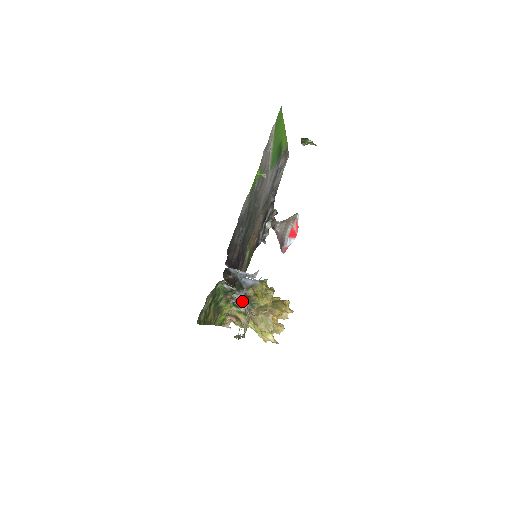
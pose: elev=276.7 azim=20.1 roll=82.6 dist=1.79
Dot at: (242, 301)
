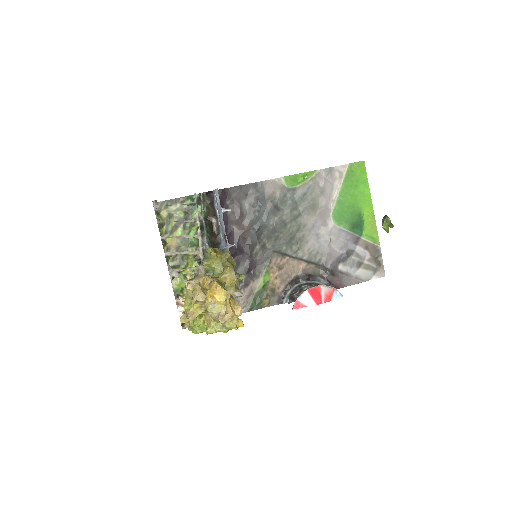
Dot at: occluded
